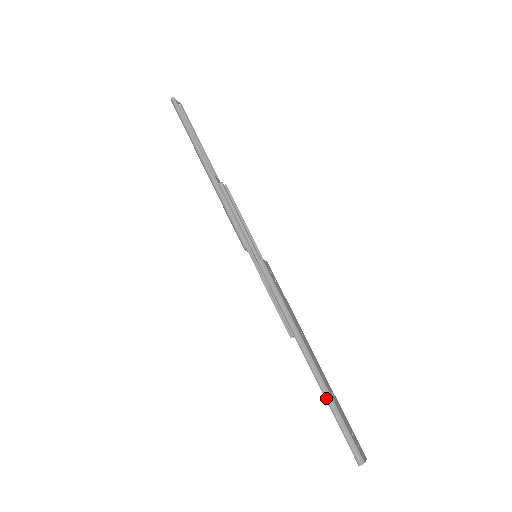
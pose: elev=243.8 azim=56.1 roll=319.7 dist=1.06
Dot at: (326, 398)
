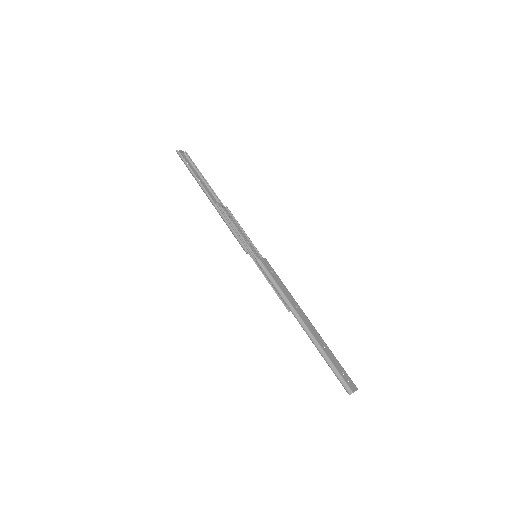
Dot at: (319, 351)
